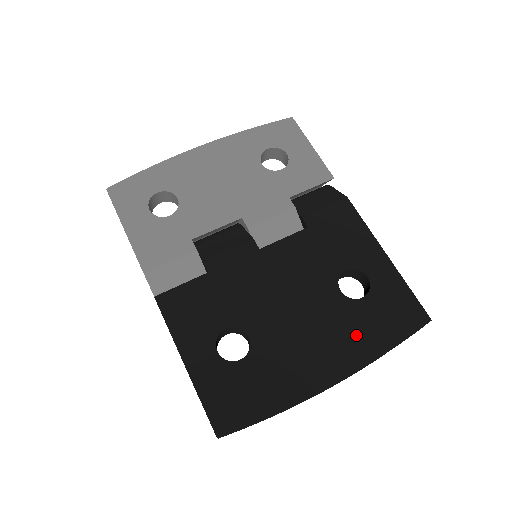
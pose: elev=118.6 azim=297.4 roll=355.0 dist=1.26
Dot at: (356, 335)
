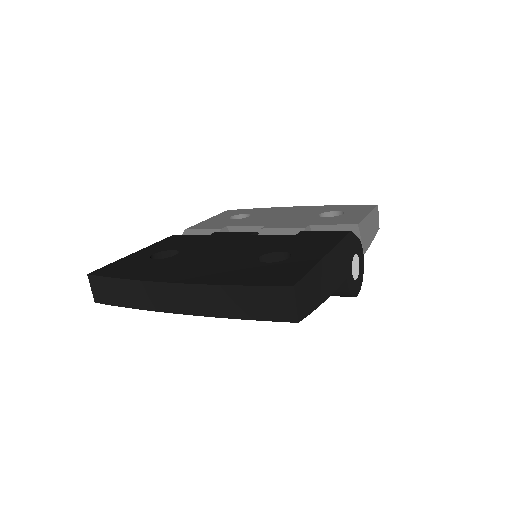
Dot at: (227, 272)
